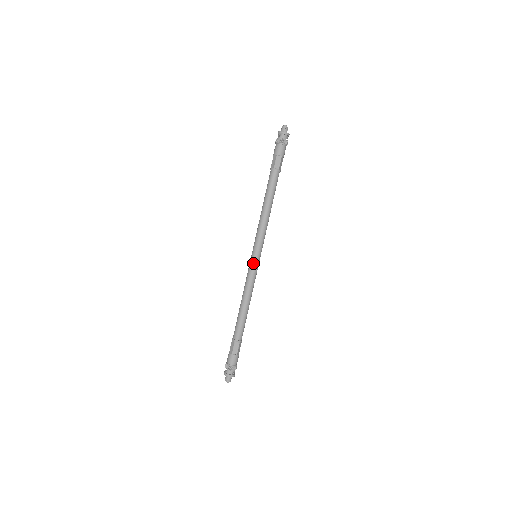
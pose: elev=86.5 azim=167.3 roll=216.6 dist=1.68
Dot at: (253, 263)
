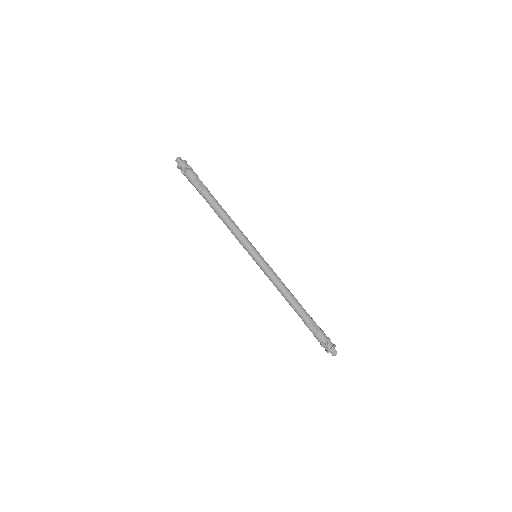
Dot at: (261, 261)
